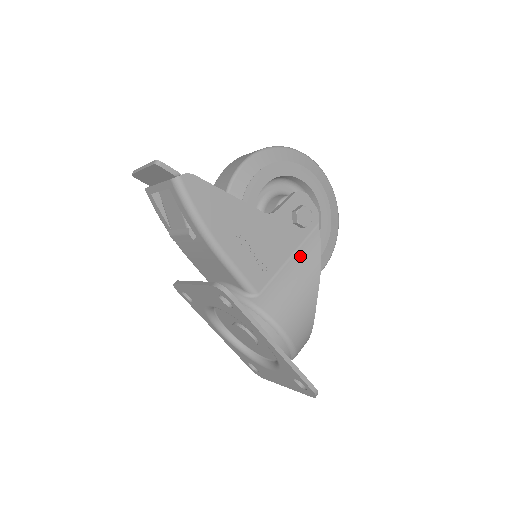
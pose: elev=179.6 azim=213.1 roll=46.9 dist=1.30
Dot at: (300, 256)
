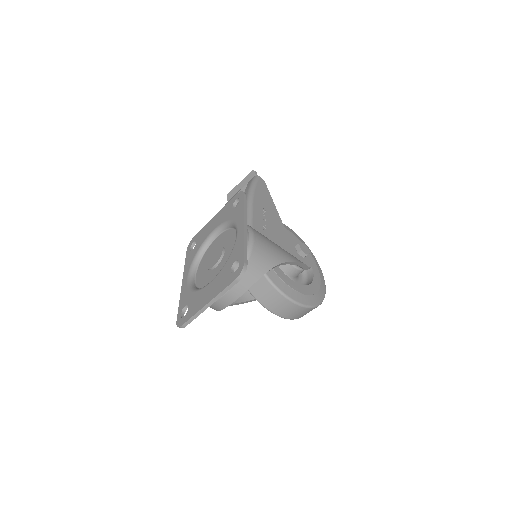
Dot at: occluded
